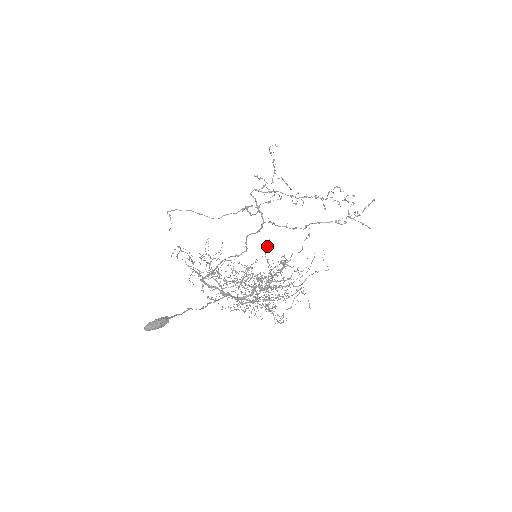
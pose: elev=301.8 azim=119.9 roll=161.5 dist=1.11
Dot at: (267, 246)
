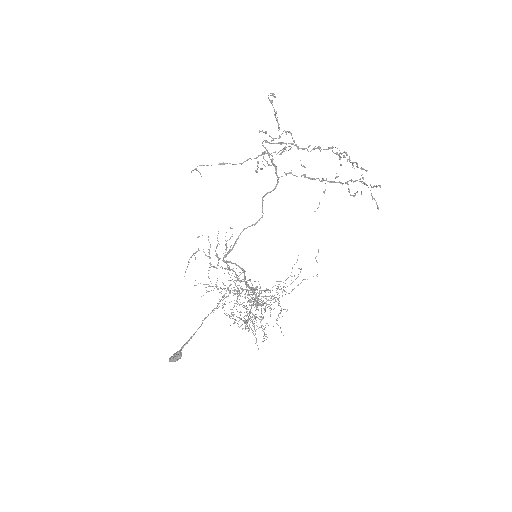
Dot at: (247, 284)
